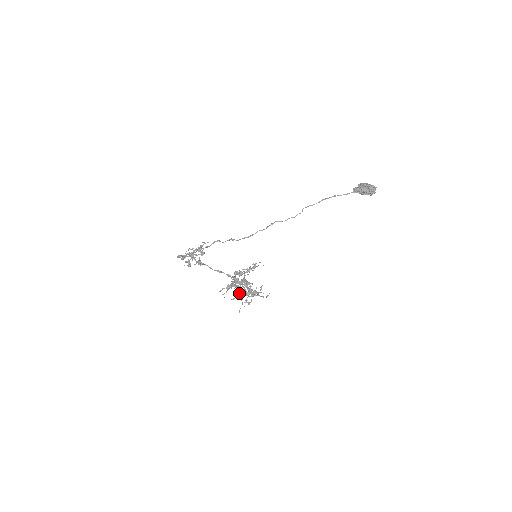
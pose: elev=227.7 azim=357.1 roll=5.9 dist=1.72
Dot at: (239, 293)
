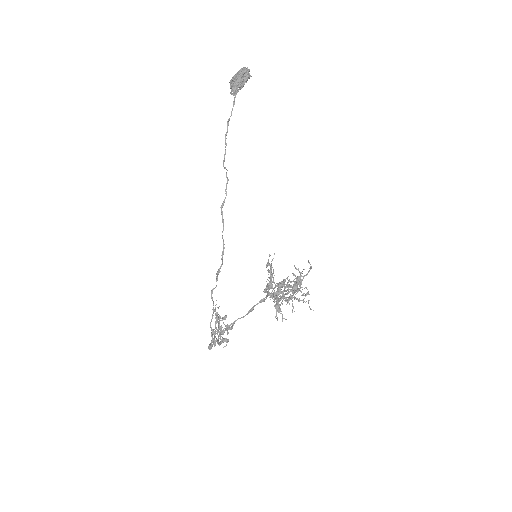
Dot at: (289, 299)
